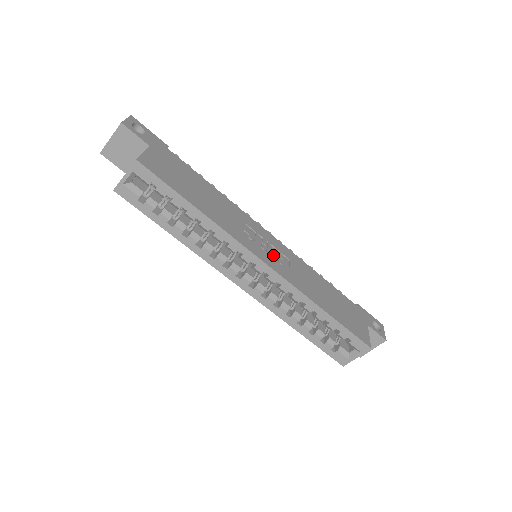
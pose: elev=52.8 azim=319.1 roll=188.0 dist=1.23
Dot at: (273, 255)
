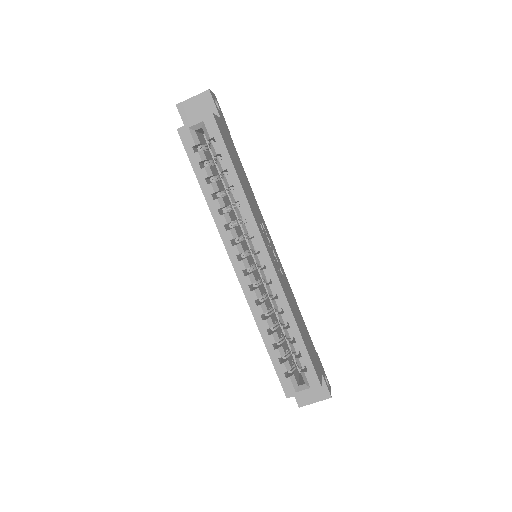
Dot at: (274, 258)
